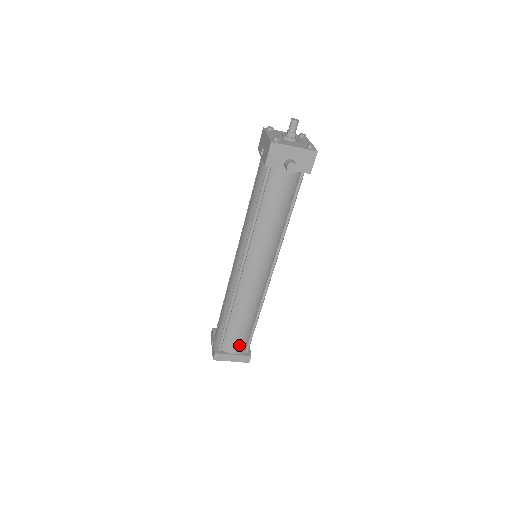
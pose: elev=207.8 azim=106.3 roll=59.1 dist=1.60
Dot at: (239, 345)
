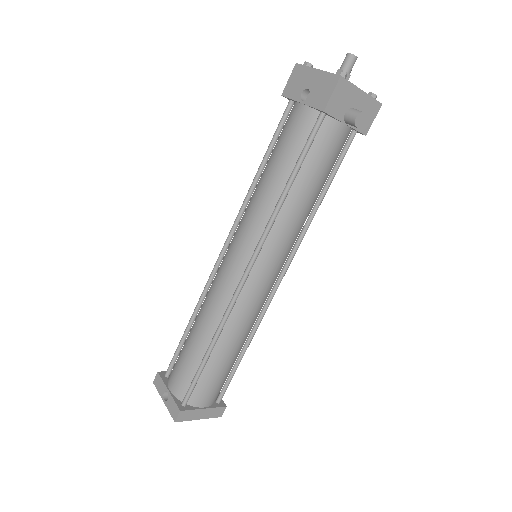
Dot at: (214, 392)
